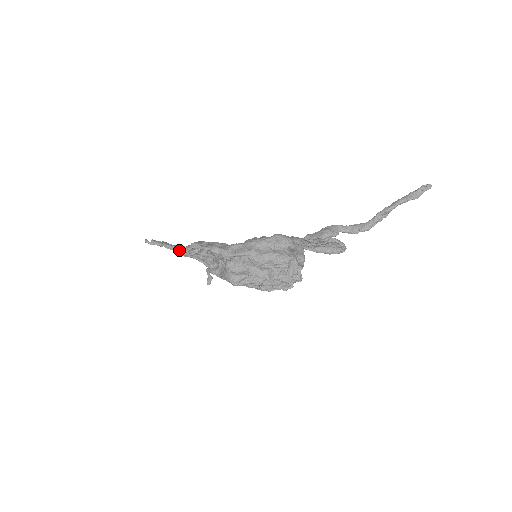
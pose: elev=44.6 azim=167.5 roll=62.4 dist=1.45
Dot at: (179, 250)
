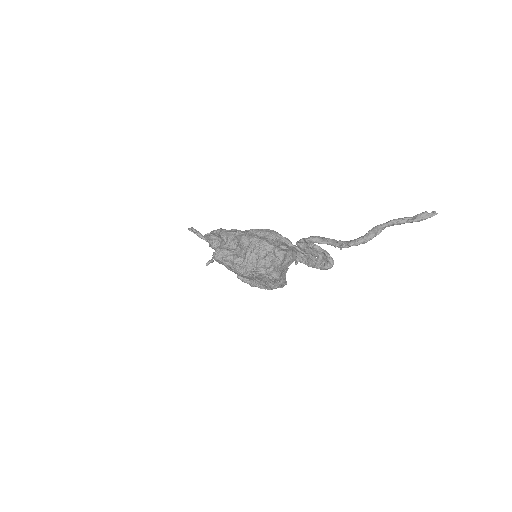
Dot at: (213, 252)
